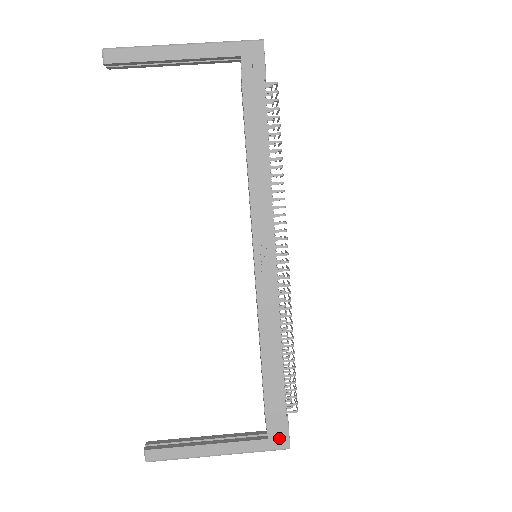
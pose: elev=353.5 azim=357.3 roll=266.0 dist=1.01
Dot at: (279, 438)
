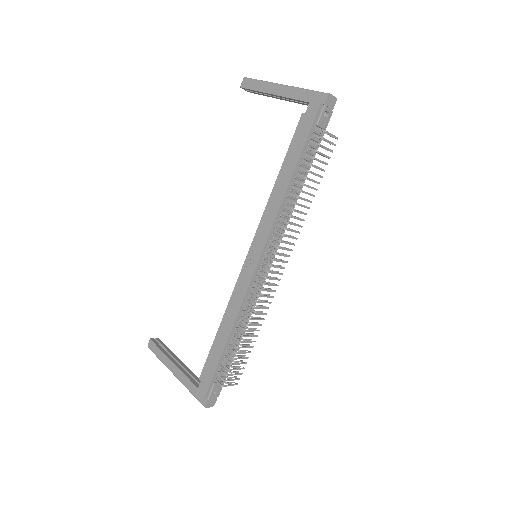
Dot at: (201, 392)
